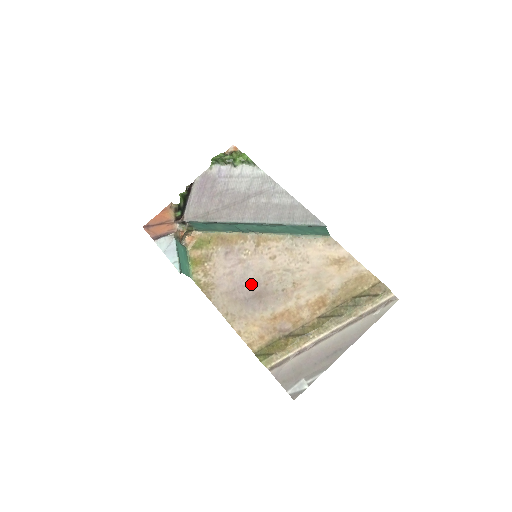
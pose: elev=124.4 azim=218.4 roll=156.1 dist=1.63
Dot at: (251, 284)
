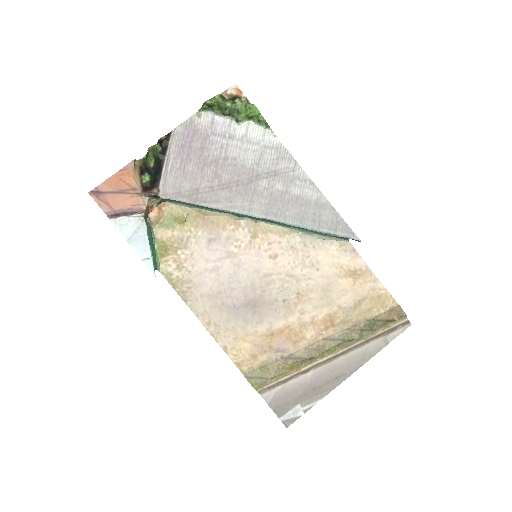
Dot at: (243, 288)
